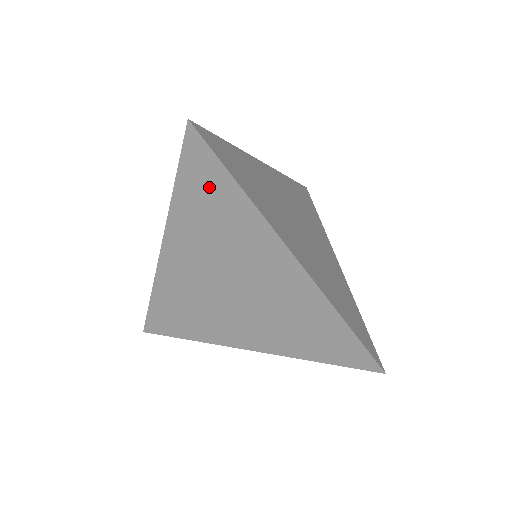
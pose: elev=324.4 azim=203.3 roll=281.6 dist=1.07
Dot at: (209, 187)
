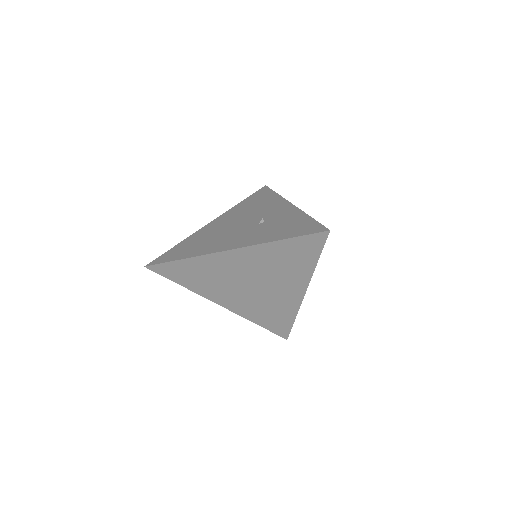
Dot at: (301, 253)
